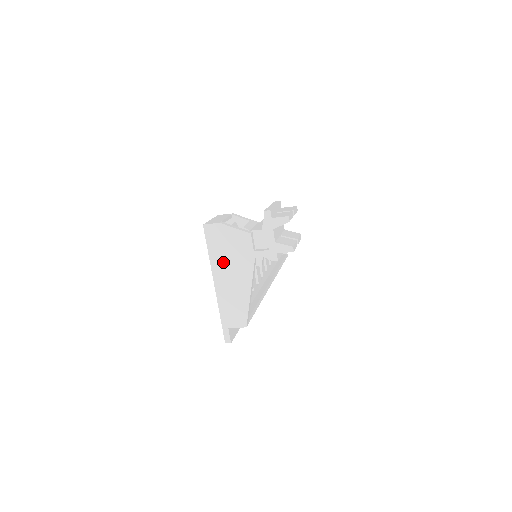
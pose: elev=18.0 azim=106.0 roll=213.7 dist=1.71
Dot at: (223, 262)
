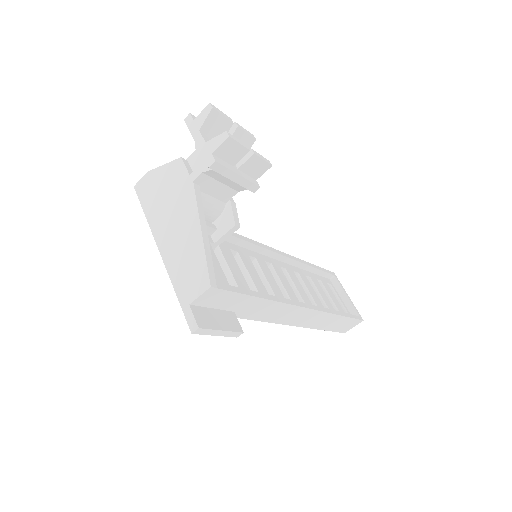
Dot at: (162, 214)
